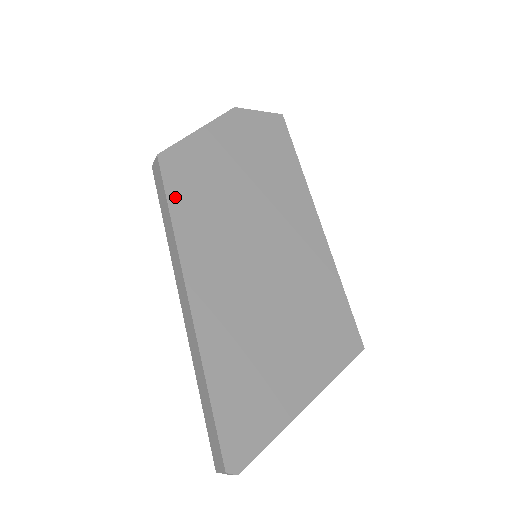
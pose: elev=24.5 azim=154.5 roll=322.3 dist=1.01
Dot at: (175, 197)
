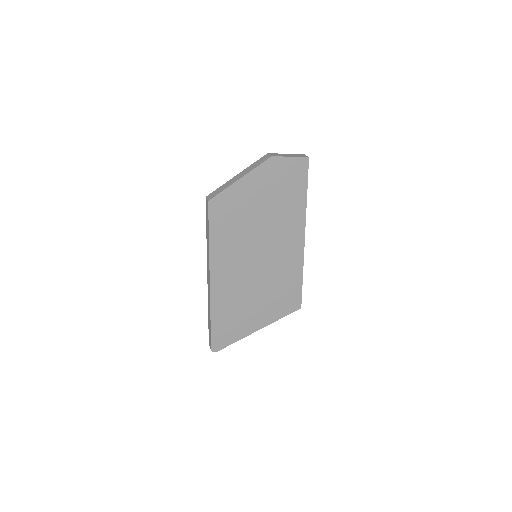
Dot at: (214, 228)
